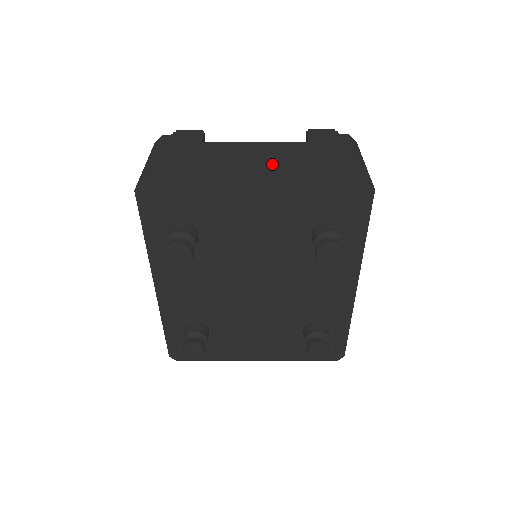
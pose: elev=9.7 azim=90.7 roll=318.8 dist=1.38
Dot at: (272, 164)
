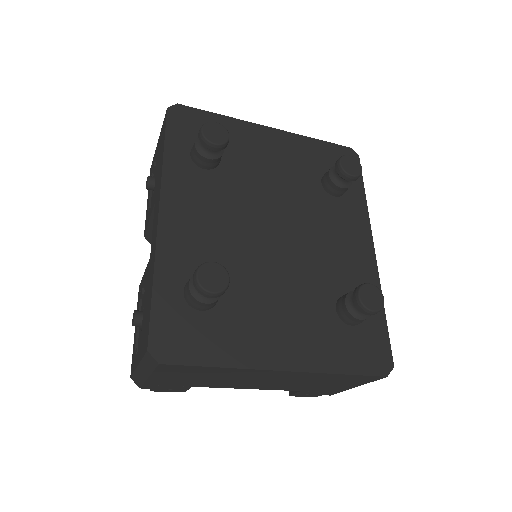
Dot at: occluded
